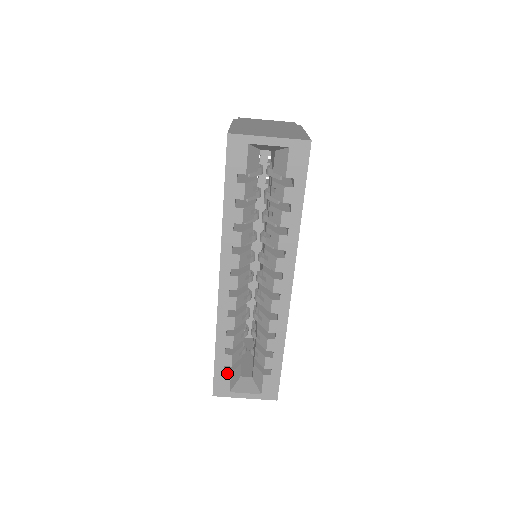
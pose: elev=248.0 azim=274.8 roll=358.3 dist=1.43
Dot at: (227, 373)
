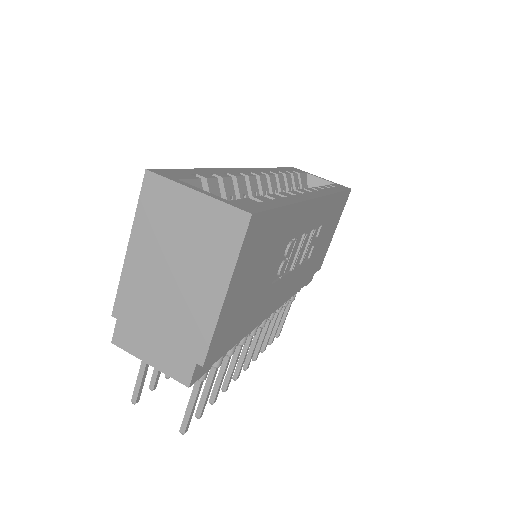
Dot at: (194, 176)
